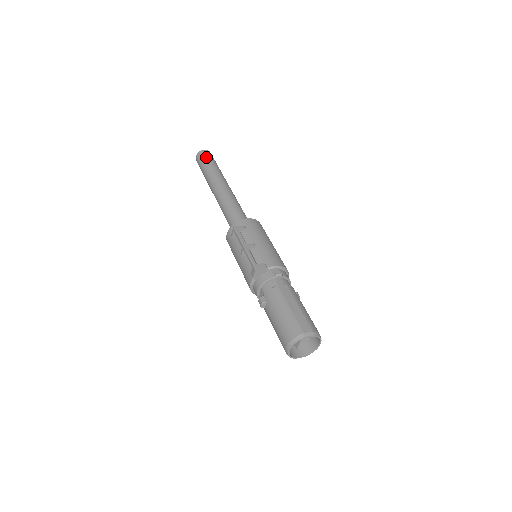
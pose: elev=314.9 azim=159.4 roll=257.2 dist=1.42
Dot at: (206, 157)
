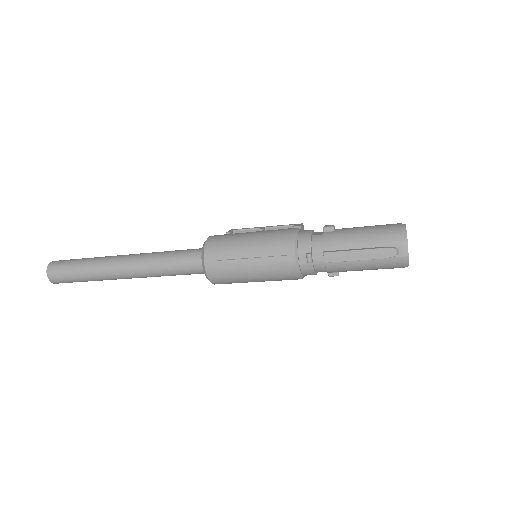
Dot at: occluded
